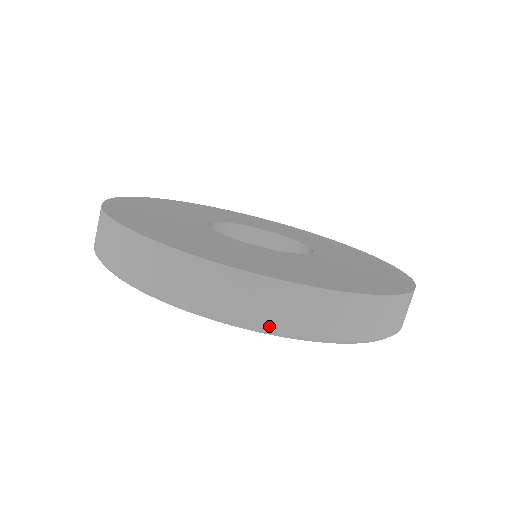
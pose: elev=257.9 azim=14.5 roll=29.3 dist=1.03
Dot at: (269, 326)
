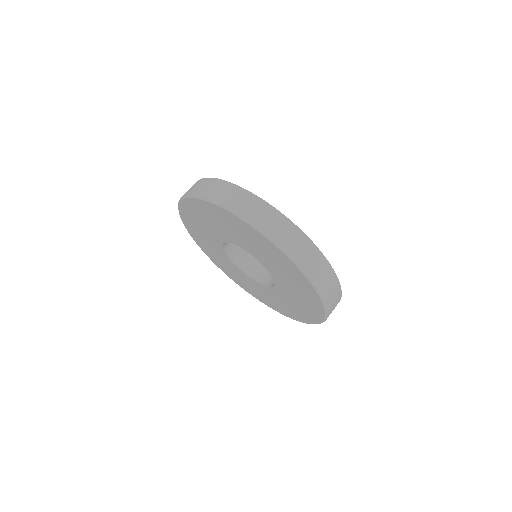
Dot at: (286, 247)
